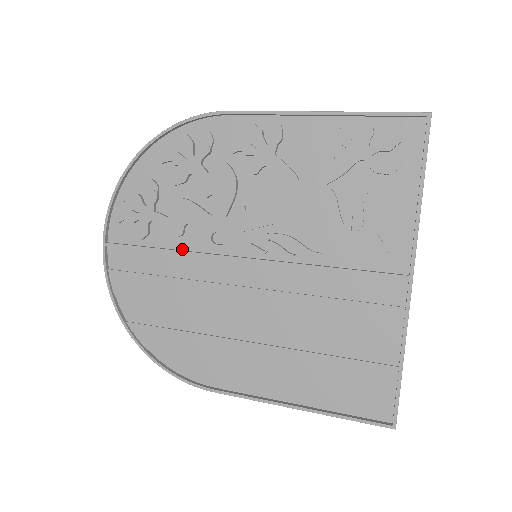
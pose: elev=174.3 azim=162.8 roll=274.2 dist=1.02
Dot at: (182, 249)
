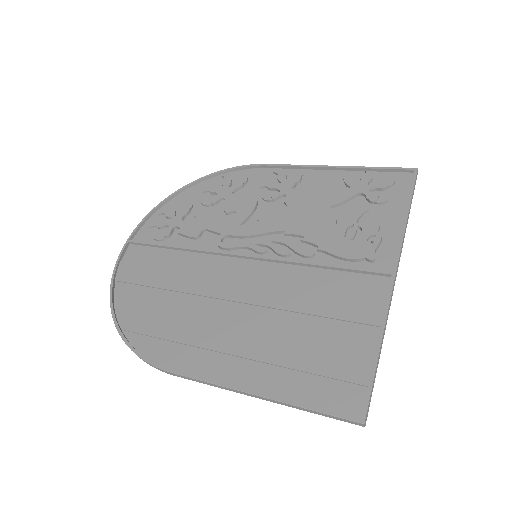
Dot at: (193, 248)
